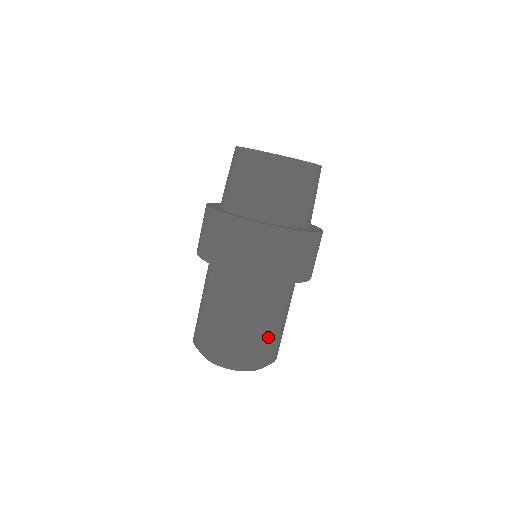
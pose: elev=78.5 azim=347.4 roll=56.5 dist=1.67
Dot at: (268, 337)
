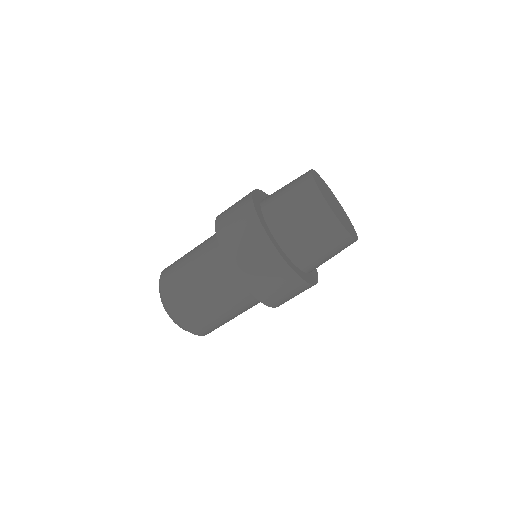
Dot at: occluded
